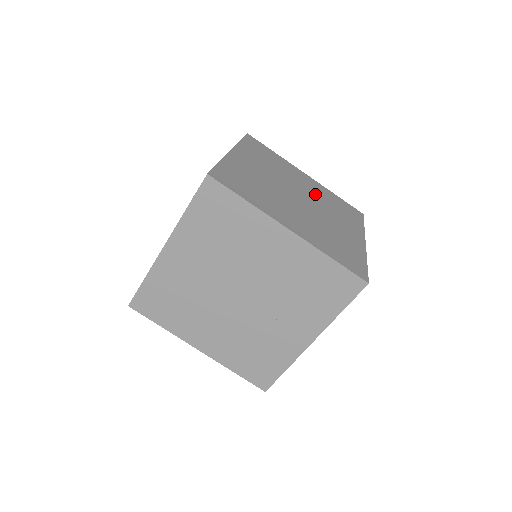
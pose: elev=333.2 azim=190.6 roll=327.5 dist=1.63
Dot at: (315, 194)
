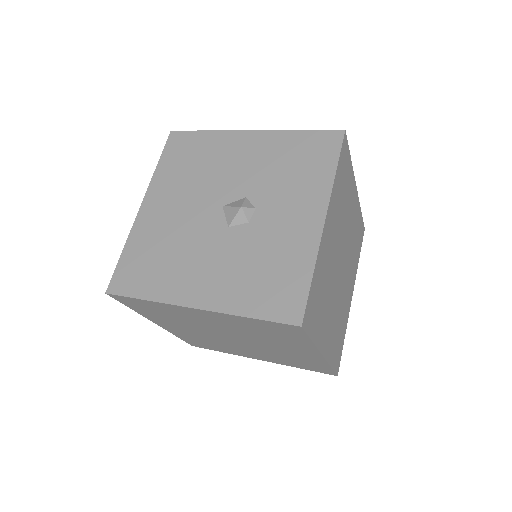
Dot at: (351, 236)
